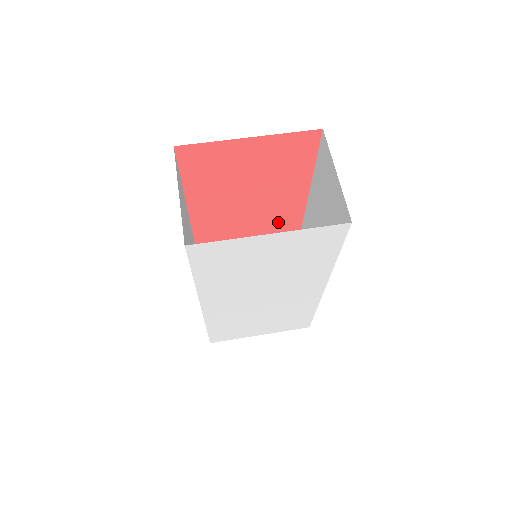
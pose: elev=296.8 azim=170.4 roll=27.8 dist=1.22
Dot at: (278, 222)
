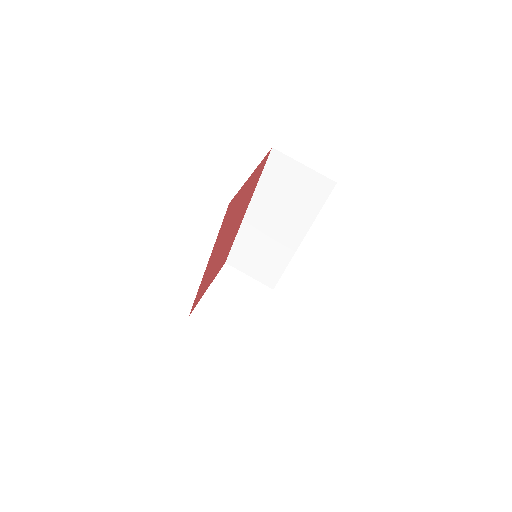
Dot at: occluded
